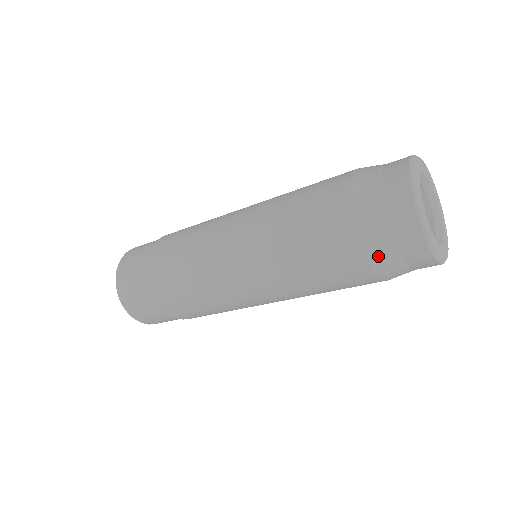
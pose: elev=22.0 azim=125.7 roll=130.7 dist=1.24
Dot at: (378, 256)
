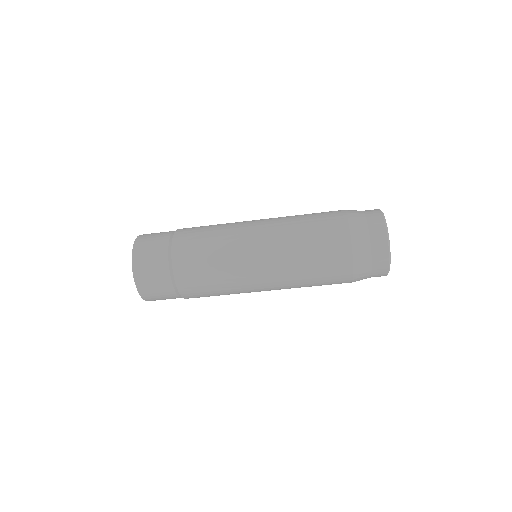
Dot at: (355, 225)
